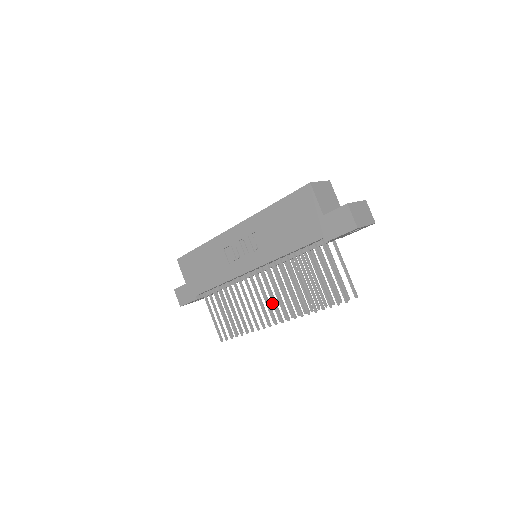
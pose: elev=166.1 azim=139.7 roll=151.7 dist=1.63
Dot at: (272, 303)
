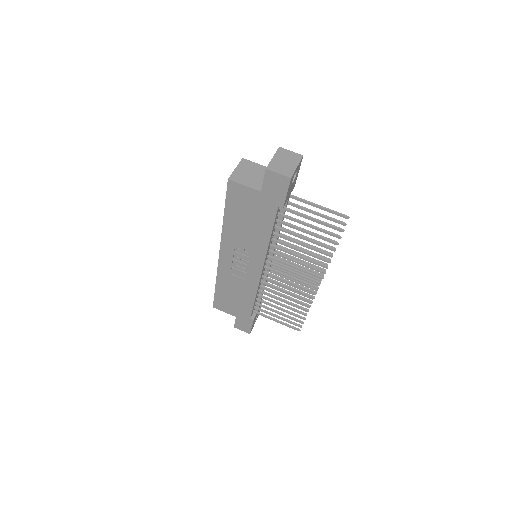
Dot at: occluded
